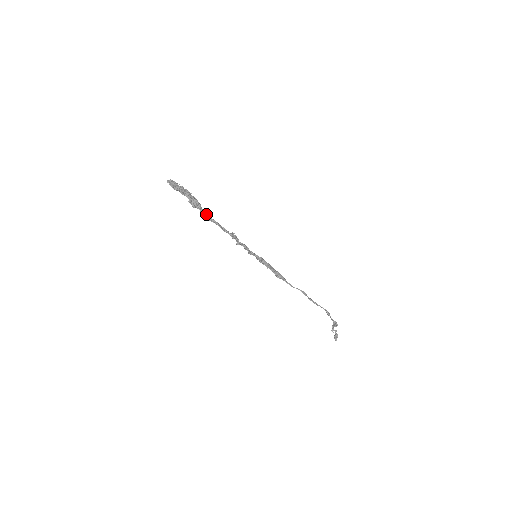
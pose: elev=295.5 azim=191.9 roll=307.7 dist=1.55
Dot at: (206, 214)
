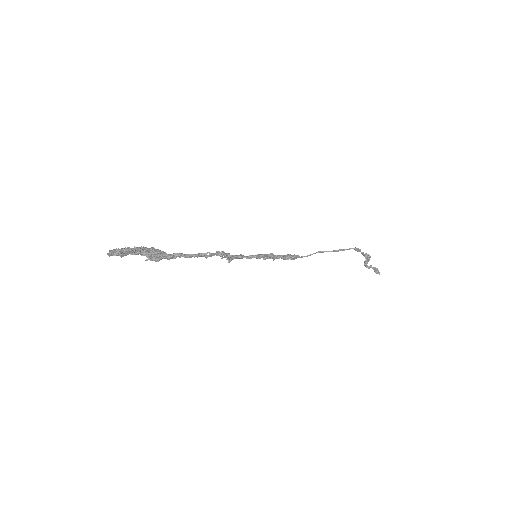
Dot at: (176, 255)
